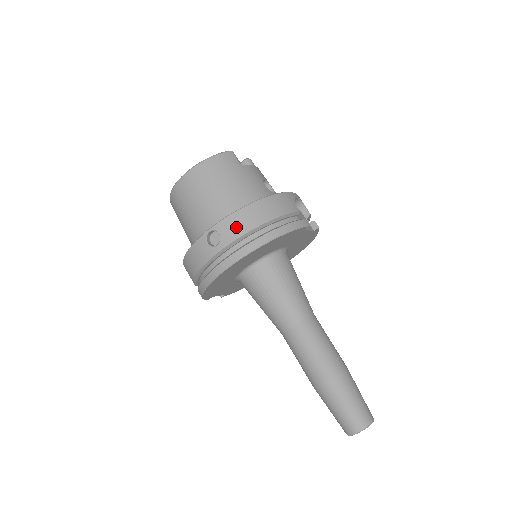
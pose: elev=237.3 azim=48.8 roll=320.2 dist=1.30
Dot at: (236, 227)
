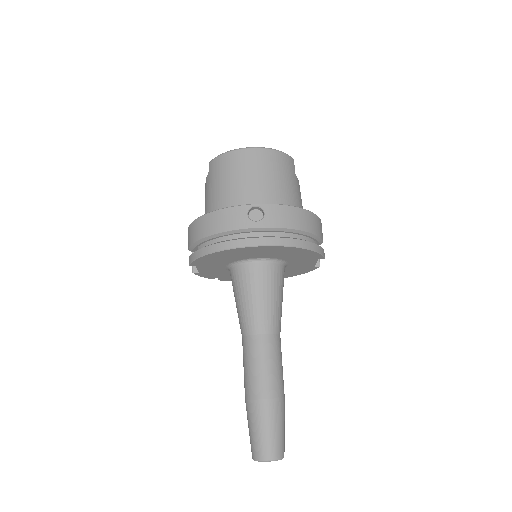
Dot at: (282, 218)
